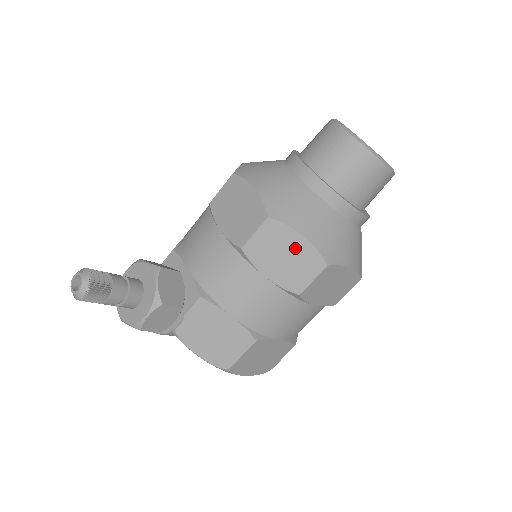
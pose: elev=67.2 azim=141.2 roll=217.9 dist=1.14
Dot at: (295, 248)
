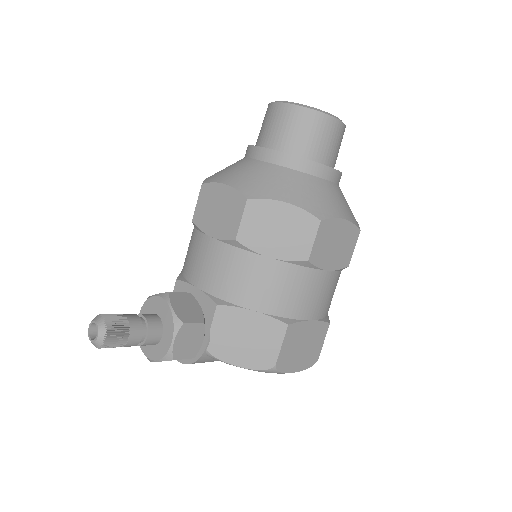
Dot at: (284, 217)
